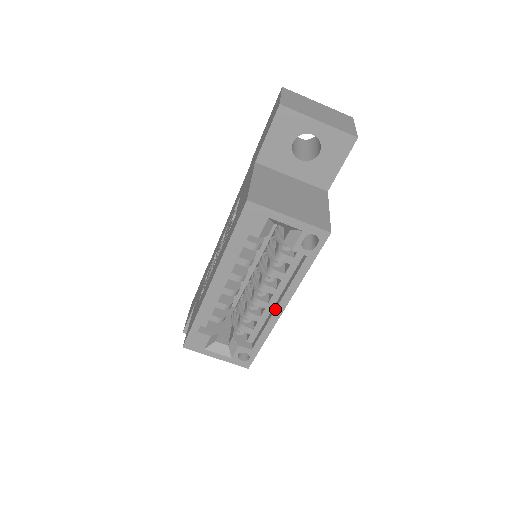
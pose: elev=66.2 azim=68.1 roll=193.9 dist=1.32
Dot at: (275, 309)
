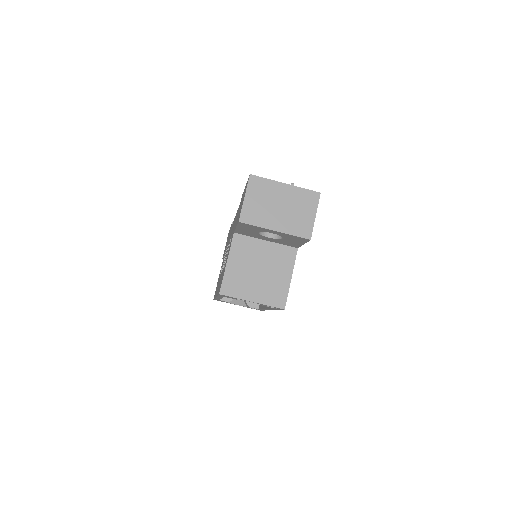
Dot at: occluded
